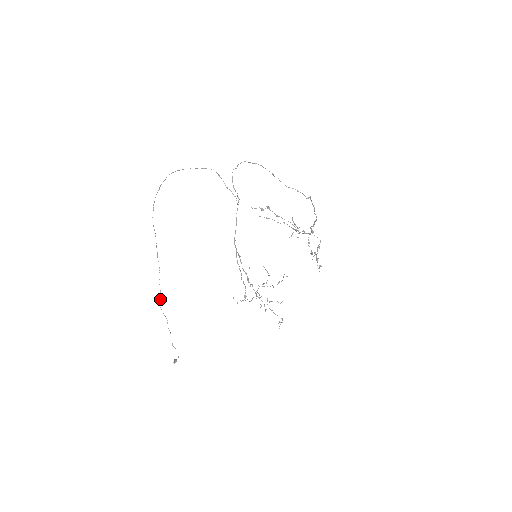
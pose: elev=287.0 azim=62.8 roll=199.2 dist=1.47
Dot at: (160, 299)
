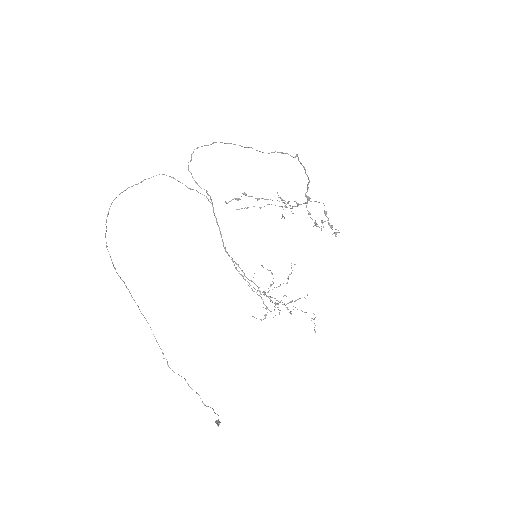
Dot at: occluded
